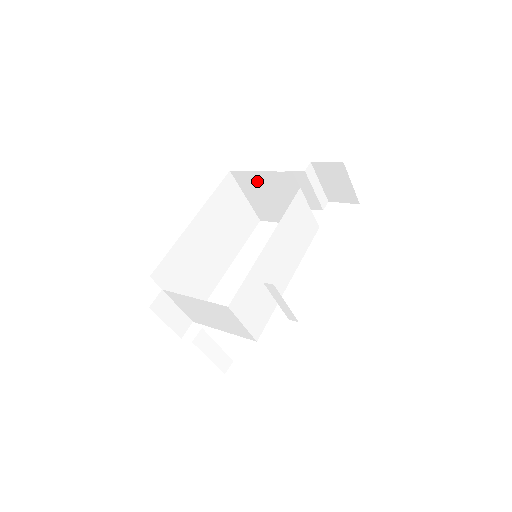
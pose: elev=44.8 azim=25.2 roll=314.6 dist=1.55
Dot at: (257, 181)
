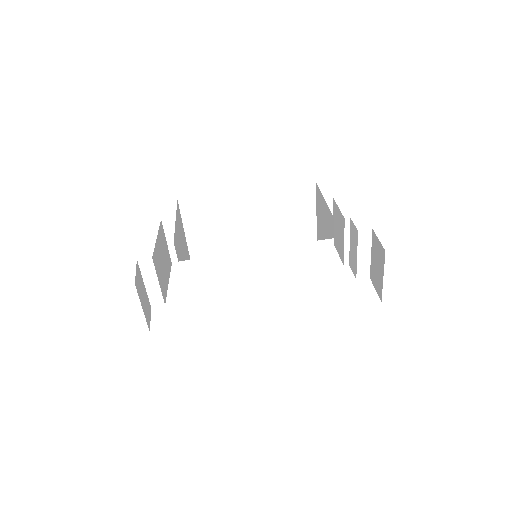
Dot at: (322, 206)
